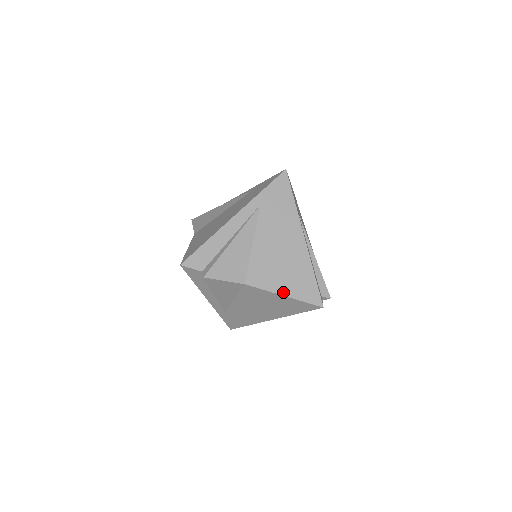
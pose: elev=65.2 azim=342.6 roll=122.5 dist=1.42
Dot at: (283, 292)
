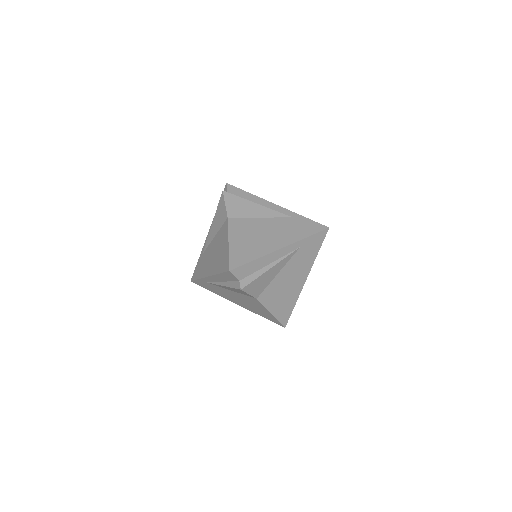
Dot at: (273, 311)
